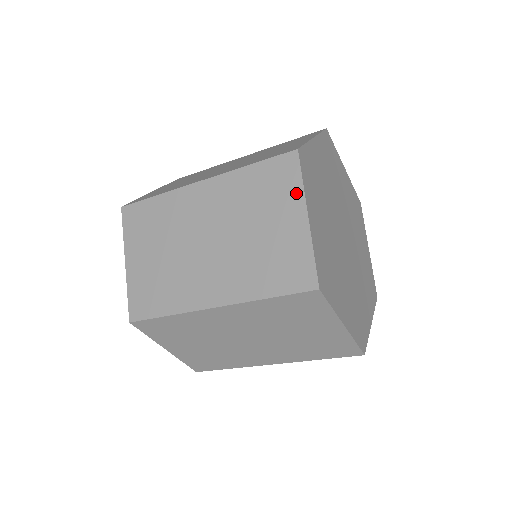
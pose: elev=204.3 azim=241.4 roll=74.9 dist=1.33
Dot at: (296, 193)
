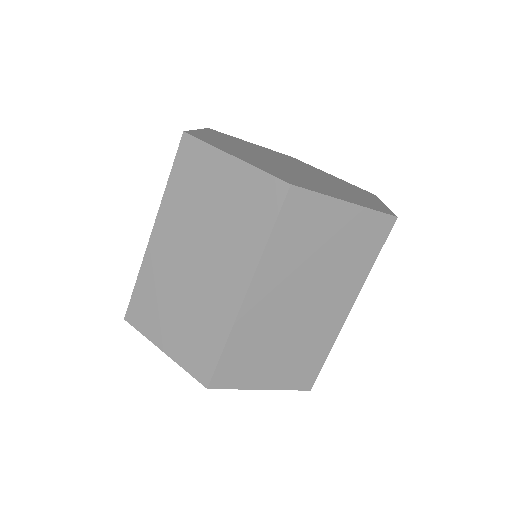
Dot at: occluded
